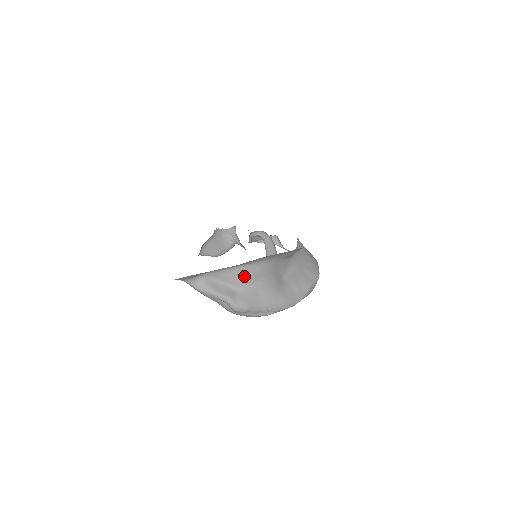
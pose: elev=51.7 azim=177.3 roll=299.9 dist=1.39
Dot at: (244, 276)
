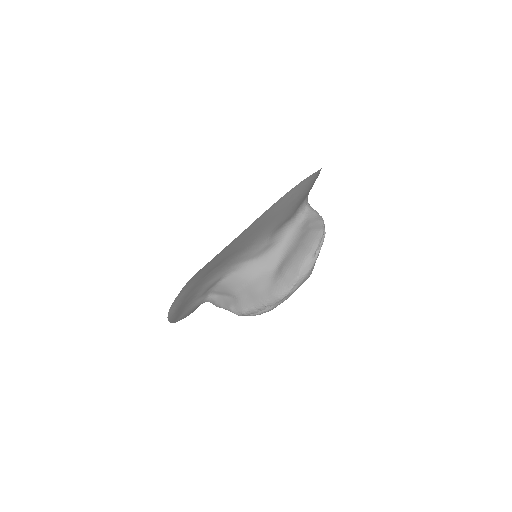
Dot at: (230, 287)
